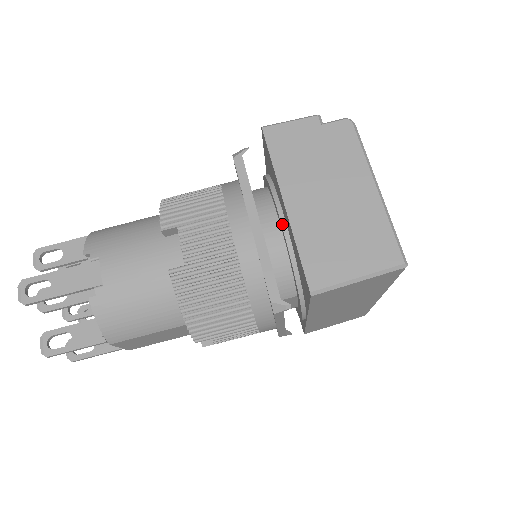
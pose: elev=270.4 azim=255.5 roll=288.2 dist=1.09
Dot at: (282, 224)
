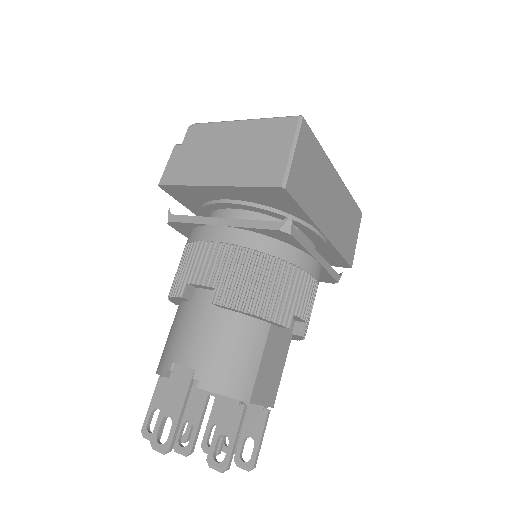
Dot at: (232, 203)
